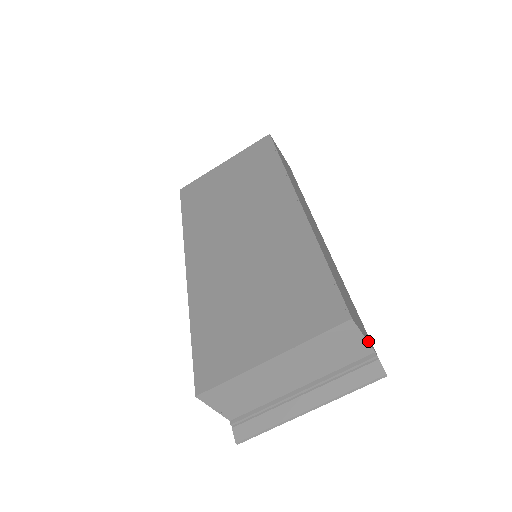
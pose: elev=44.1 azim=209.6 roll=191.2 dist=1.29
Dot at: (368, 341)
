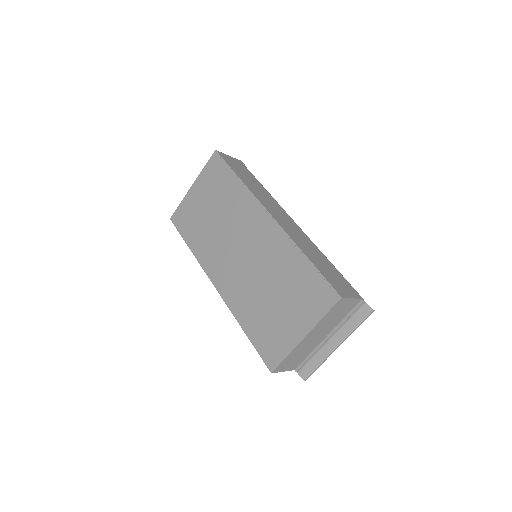
Dot at: (355, 297)
